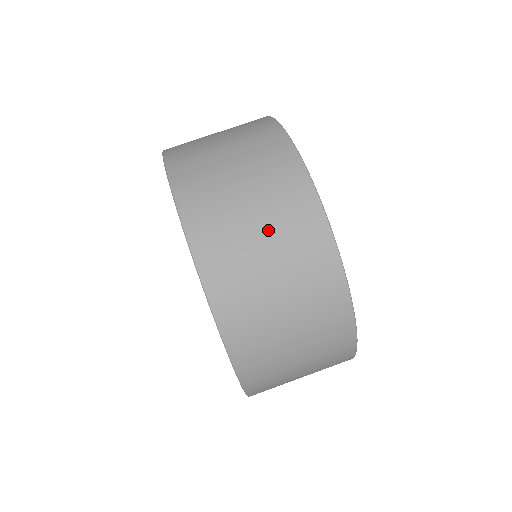
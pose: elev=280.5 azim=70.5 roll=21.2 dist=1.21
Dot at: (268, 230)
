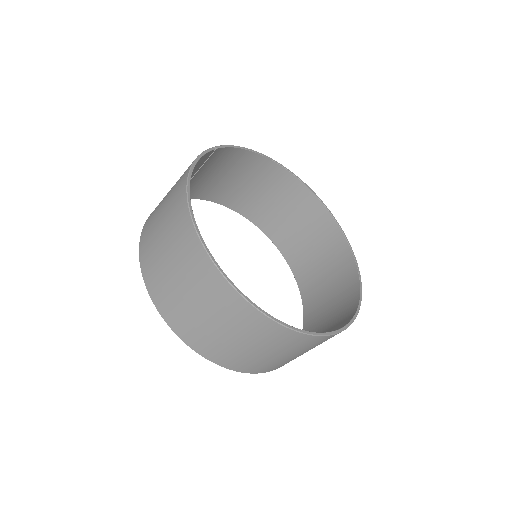
Dot at: (175, 264)
